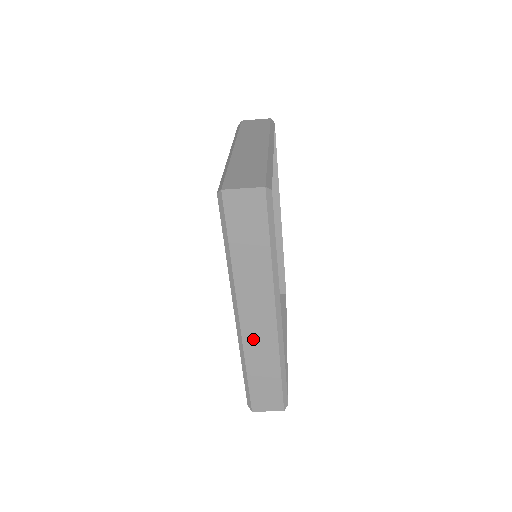
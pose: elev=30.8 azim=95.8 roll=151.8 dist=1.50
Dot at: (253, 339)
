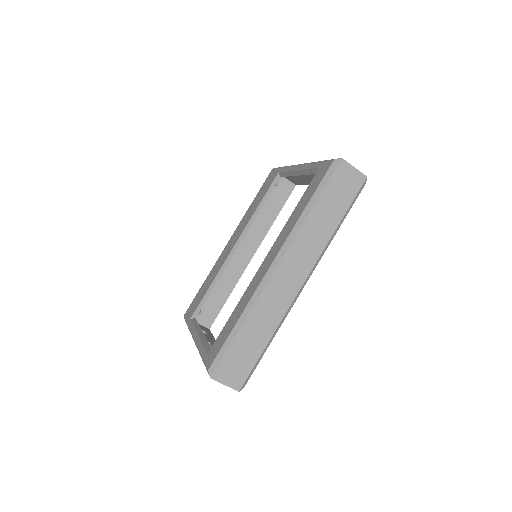
Dot at: (272, 294)
